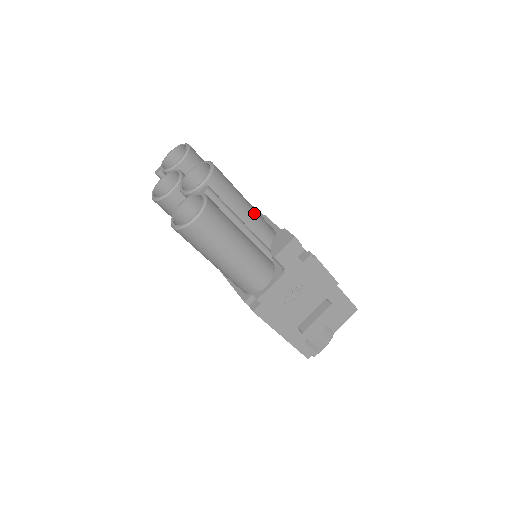
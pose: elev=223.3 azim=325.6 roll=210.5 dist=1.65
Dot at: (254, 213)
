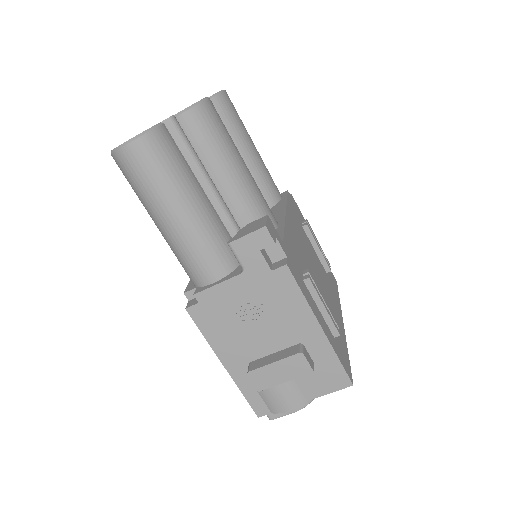
Dot at: (247, 186)
